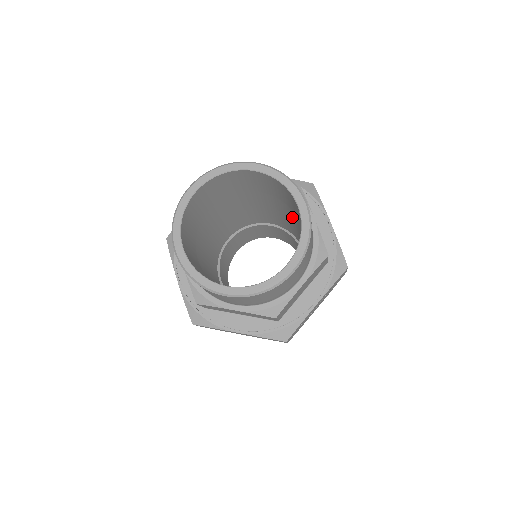
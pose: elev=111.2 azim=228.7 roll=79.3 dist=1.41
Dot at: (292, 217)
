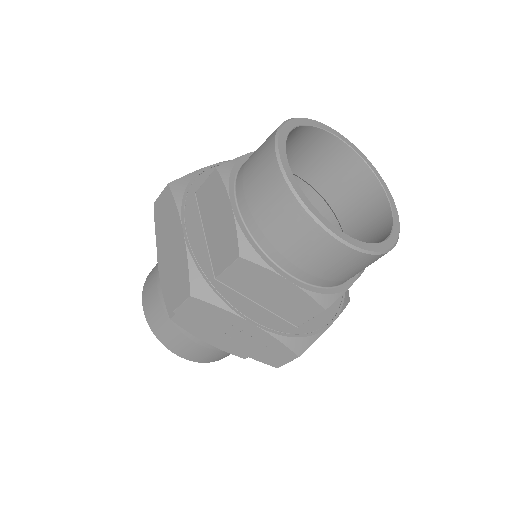
Dot at: occluded
